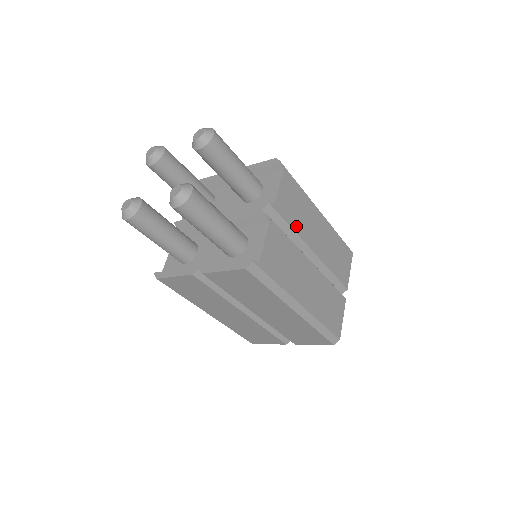
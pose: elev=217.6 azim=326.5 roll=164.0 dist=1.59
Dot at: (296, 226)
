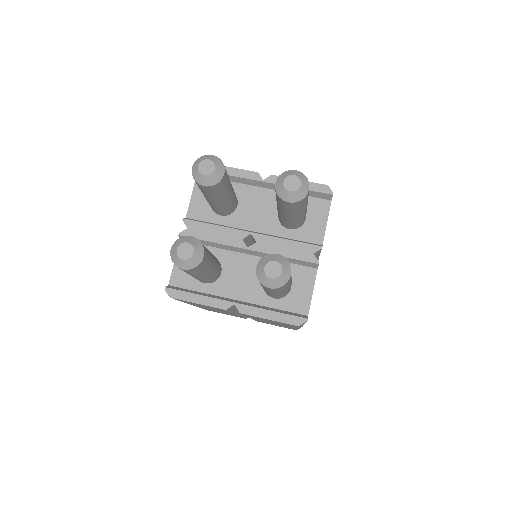
Dot at: occluded
